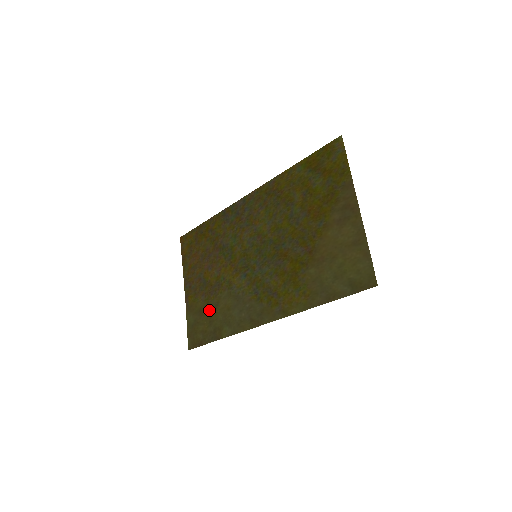
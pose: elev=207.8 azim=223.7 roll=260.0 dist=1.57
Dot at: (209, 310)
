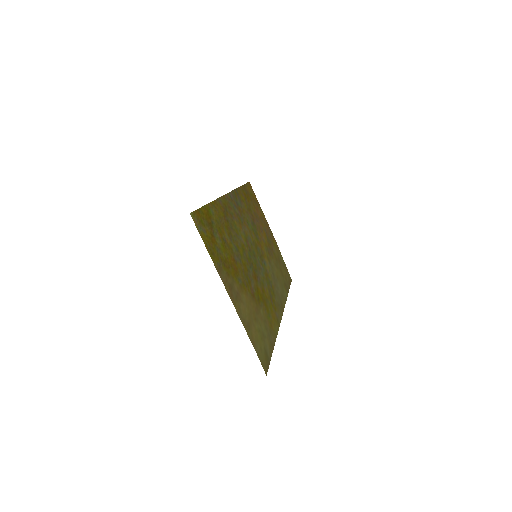
Dot at: (278, 265)
